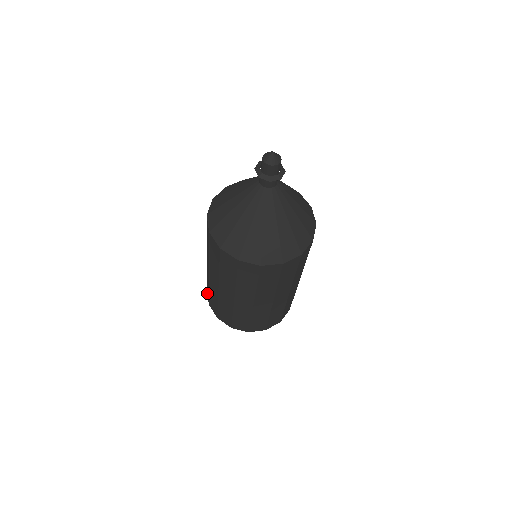
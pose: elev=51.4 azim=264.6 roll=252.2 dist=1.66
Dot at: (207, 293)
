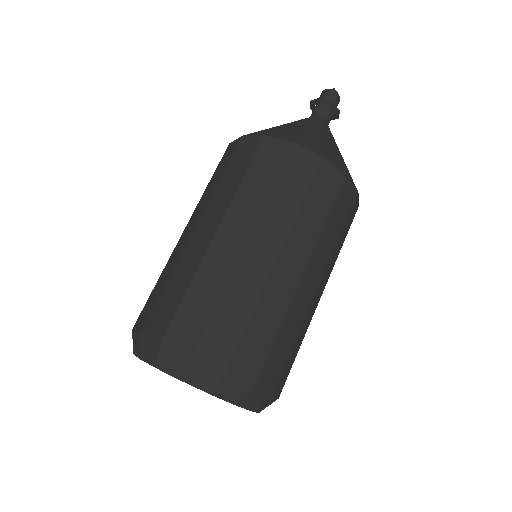
Dot at: (133, 329)
